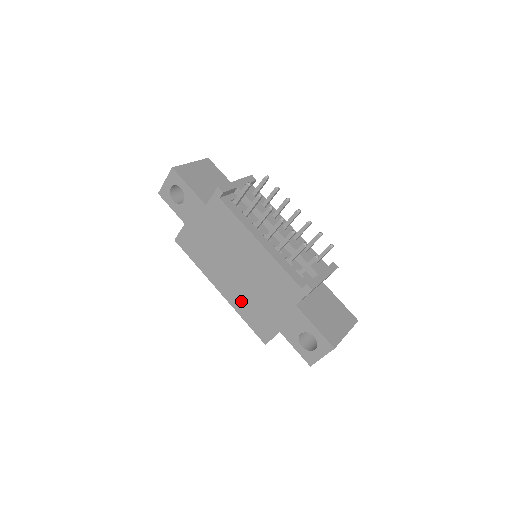
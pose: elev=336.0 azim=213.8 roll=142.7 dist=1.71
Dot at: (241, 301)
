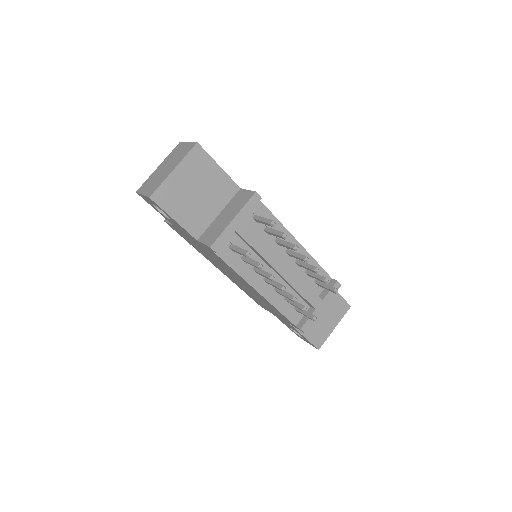
Dot at: (238, 285)
